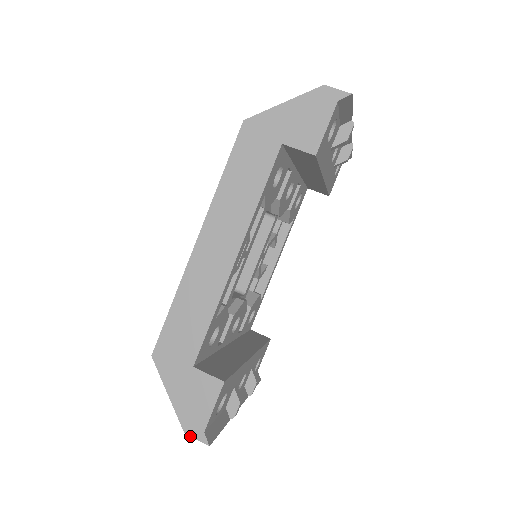
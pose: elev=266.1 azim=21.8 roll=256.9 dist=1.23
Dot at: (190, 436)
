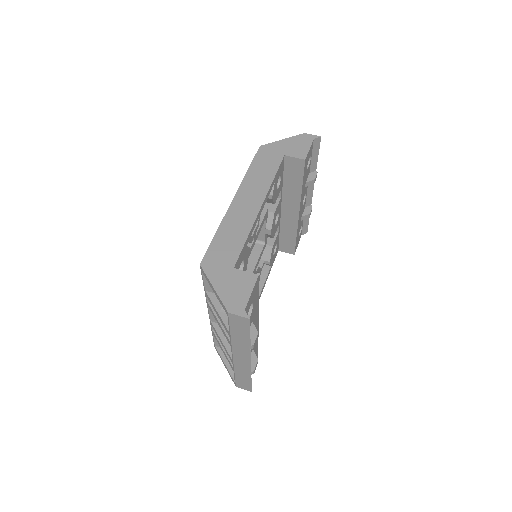
Dot at: (233, 314)
